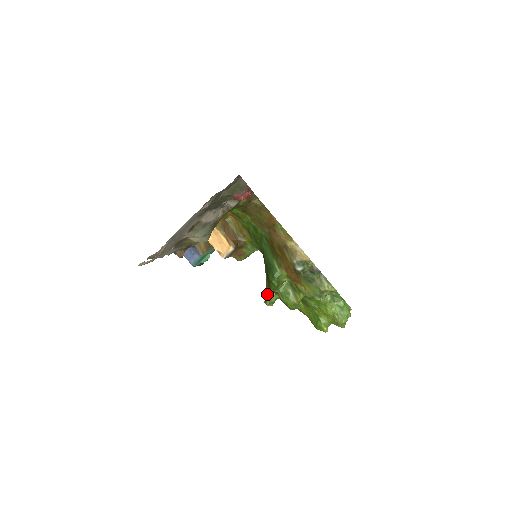
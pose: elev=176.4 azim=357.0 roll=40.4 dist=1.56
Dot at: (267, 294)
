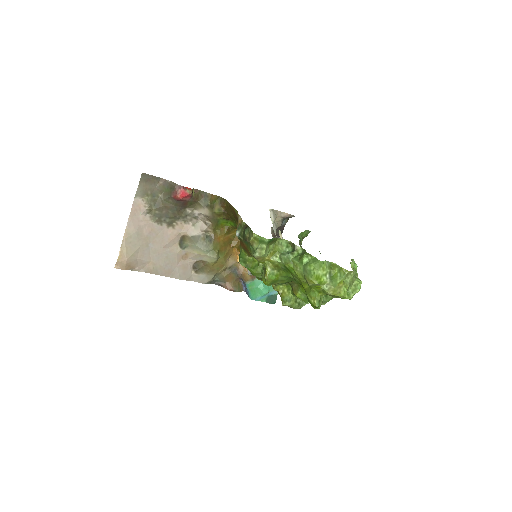
Dot at: (278, 292)
